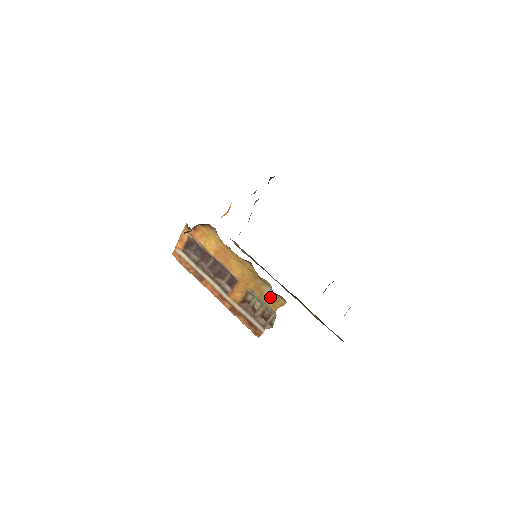
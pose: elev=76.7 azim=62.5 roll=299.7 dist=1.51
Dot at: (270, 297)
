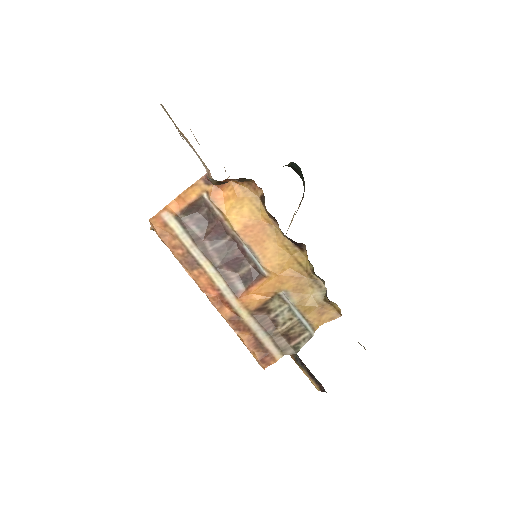
Dot at: (316, 305)
